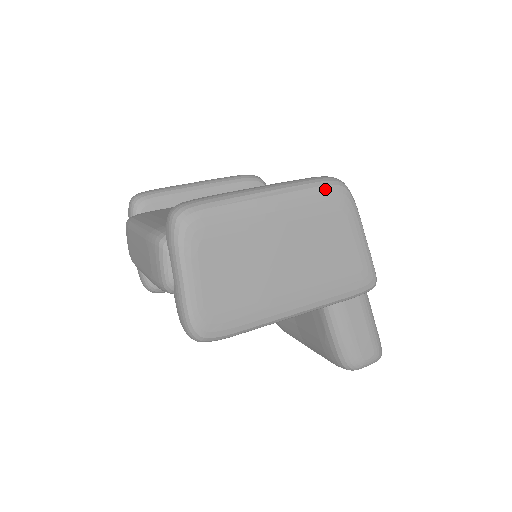
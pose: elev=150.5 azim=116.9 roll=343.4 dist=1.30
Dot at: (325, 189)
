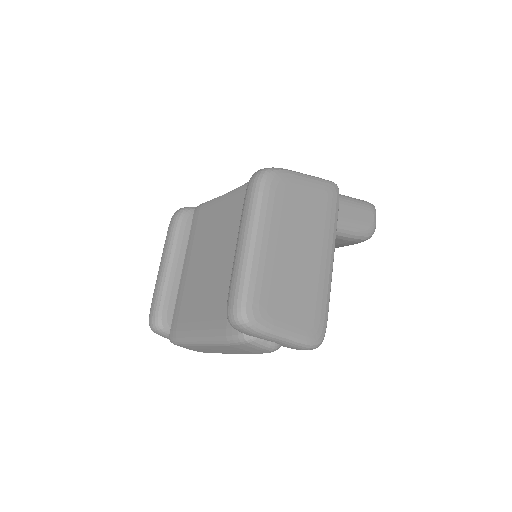
Dot at: (267, 190)
